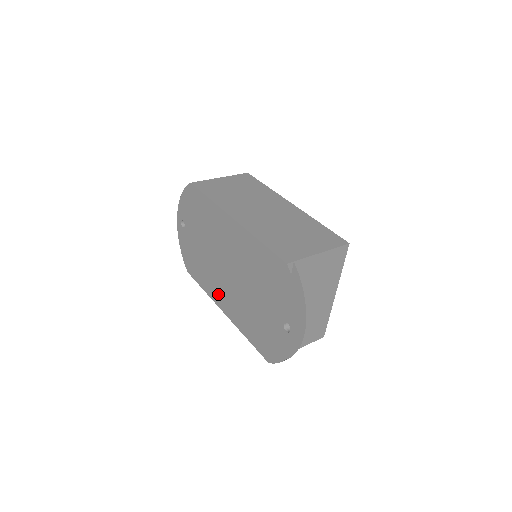
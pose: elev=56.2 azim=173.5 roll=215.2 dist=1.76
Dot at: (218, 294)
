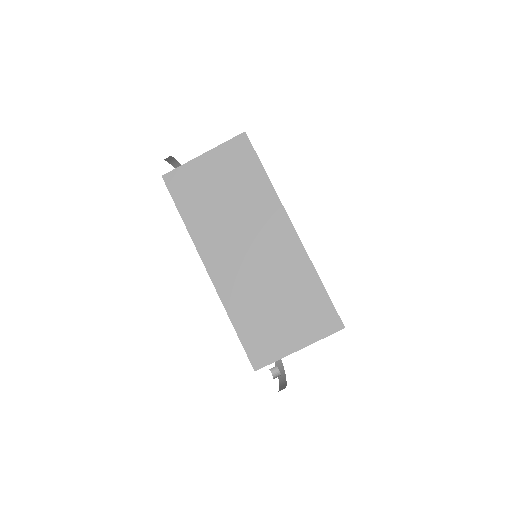
Dot at: occluded
